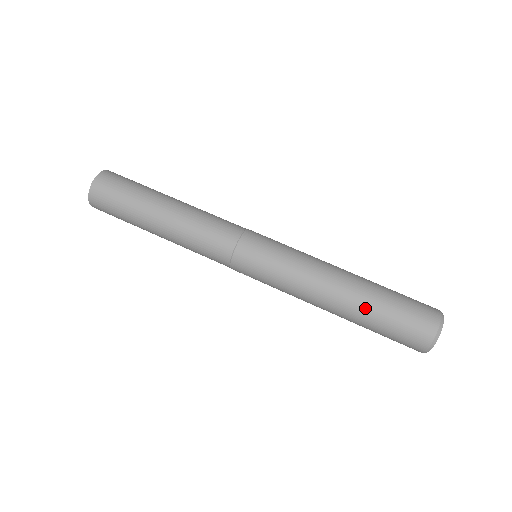
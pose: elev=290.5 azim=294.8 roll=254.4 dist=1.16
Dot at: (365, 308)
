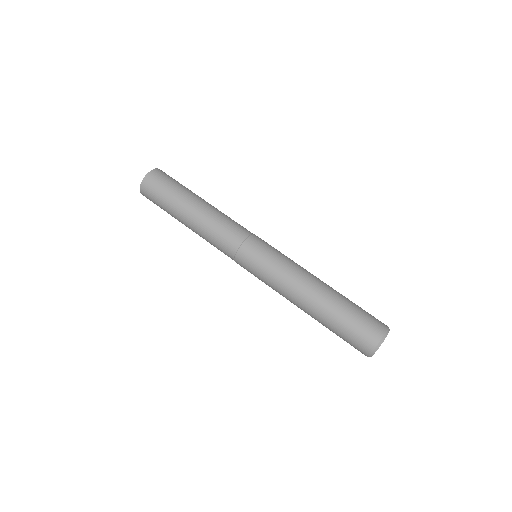
Dot at: (323, 319)
